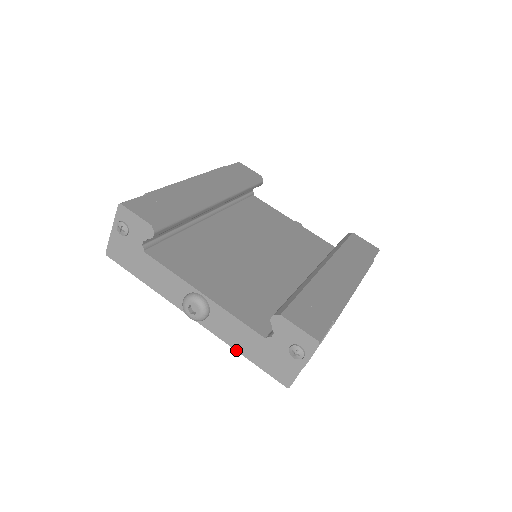
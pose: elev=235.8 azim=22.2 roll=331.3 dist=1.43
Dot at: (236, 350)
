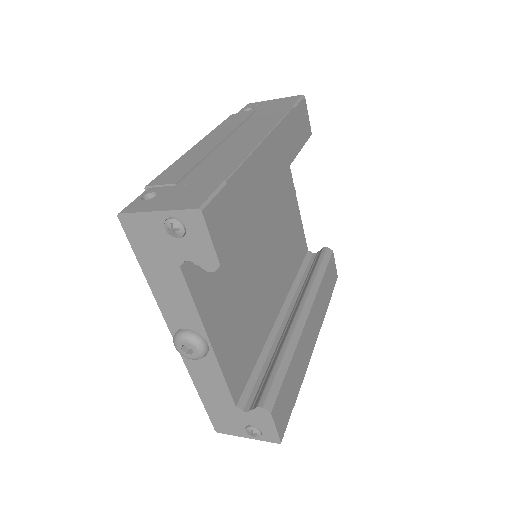
Dot at: (196, 388)
